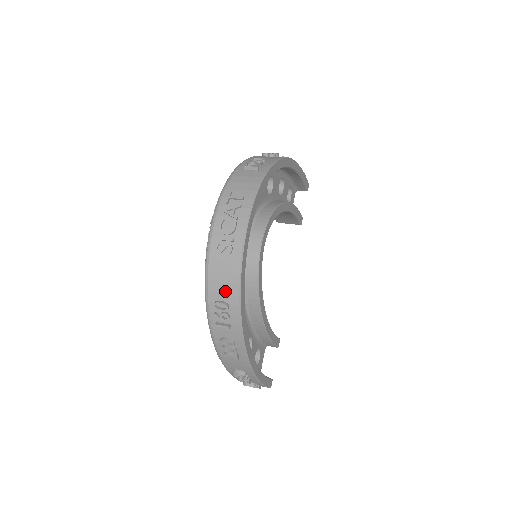
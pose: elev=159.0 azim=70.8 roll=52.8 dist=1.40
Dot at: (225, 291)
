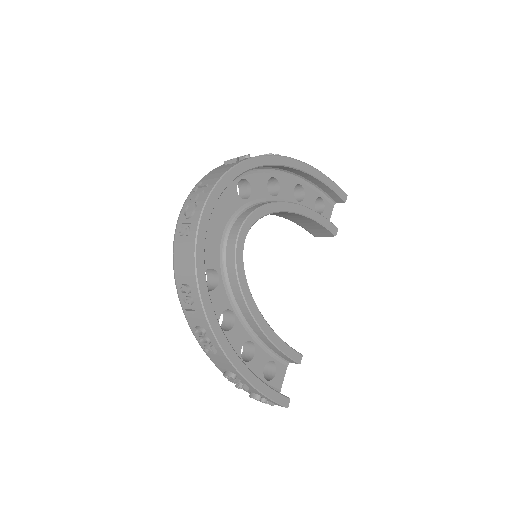
Dot at: (186, 273)
